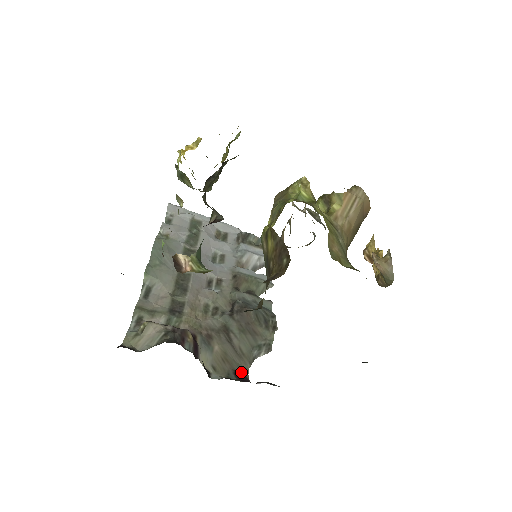
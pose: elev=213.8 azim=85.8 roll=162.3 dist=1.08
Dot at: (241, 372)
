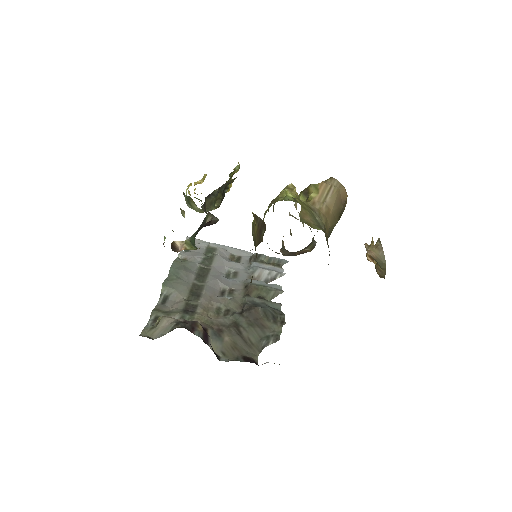
Dot at: (250, 357)
